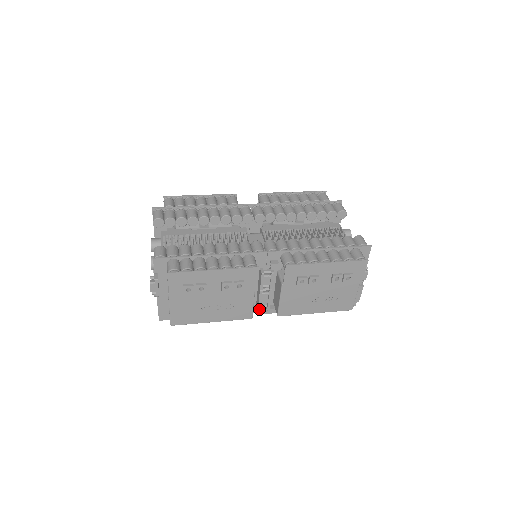
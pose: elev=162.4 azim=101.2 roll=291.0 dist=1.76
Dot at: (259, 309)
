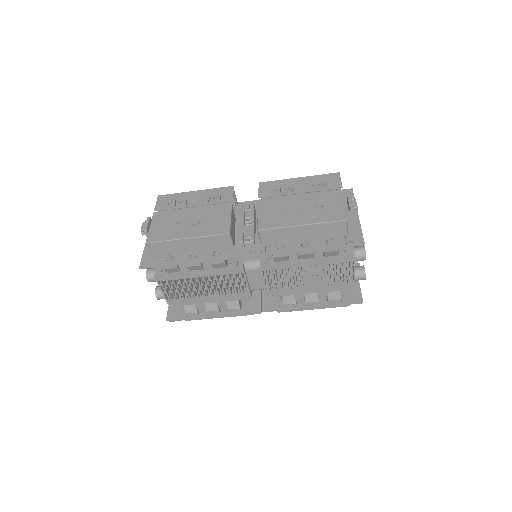
Dot at: (241, 240)
